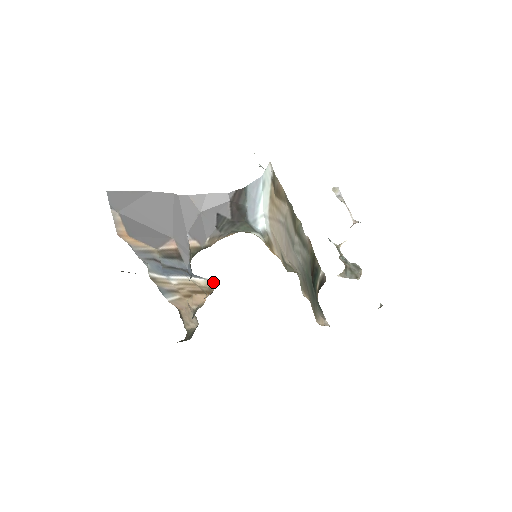
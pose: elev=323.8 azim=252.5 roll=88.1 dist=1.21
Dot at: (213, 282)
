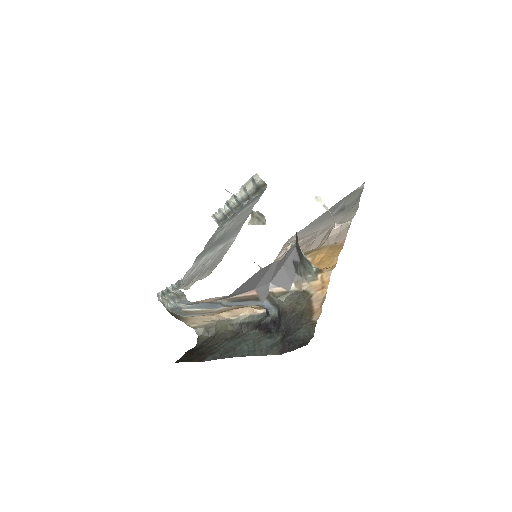
Dot at: occluded
